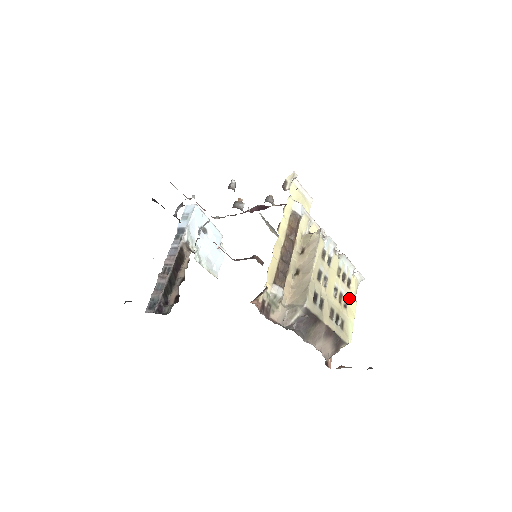
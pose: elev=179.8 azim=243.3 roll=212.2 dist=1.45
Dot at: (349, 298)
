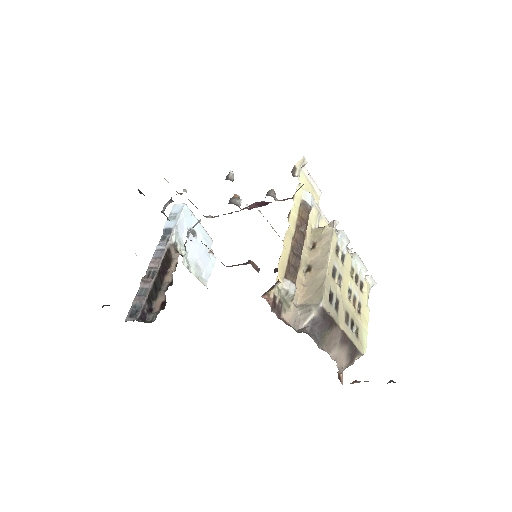
Dot at: (362, 303)
